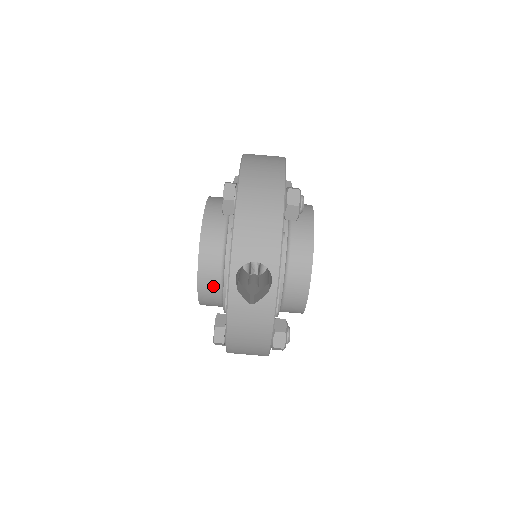
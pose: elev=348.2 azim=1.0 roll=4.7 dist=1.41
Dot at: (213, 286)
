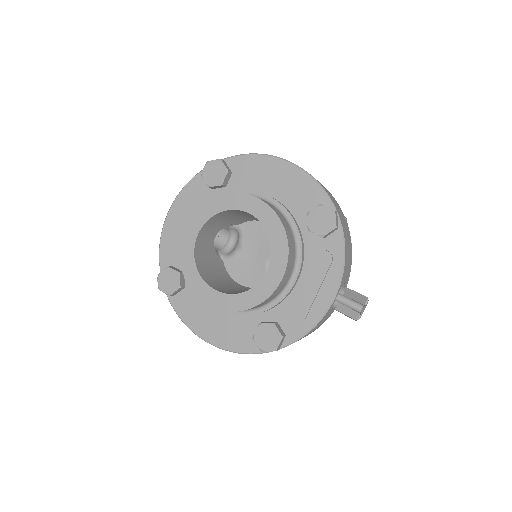
Dot at: (273, 297)
